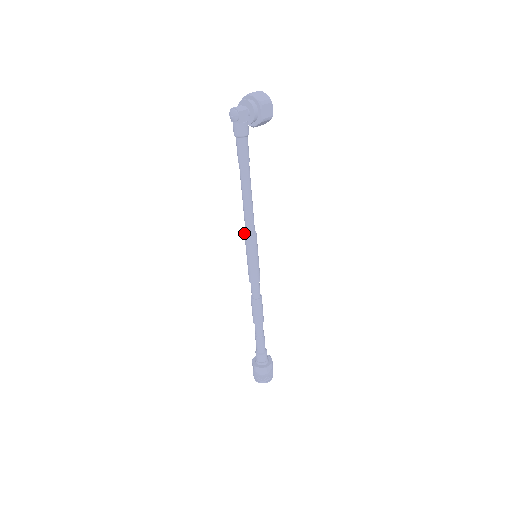
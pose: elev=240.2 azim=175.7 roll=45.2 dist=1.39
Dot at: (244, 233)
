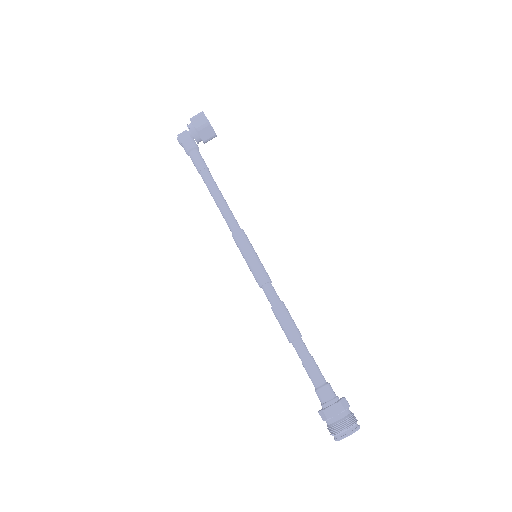
Dot at: occluded
